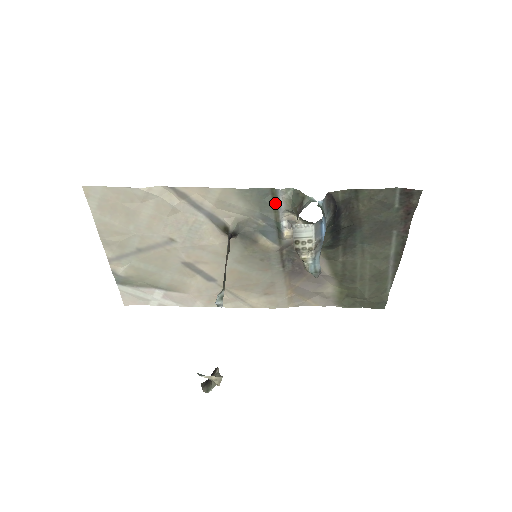
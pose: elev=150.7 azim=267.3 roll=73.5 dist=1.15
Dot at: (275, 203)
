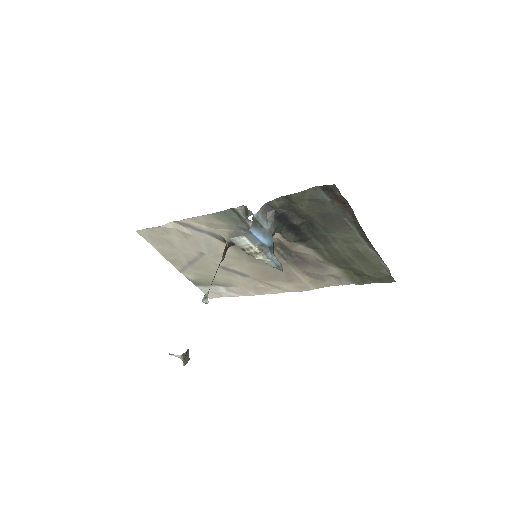
Dot at: (241, 217)
